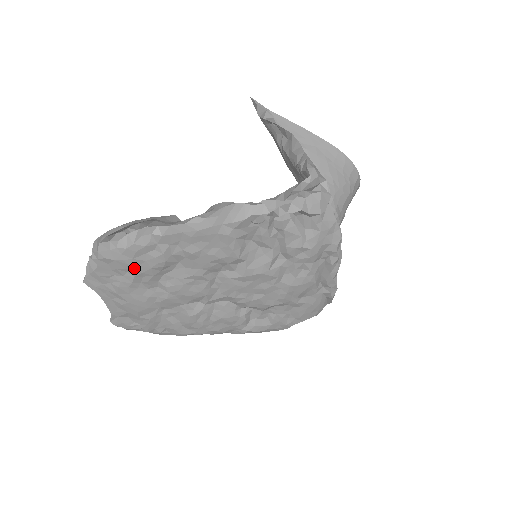
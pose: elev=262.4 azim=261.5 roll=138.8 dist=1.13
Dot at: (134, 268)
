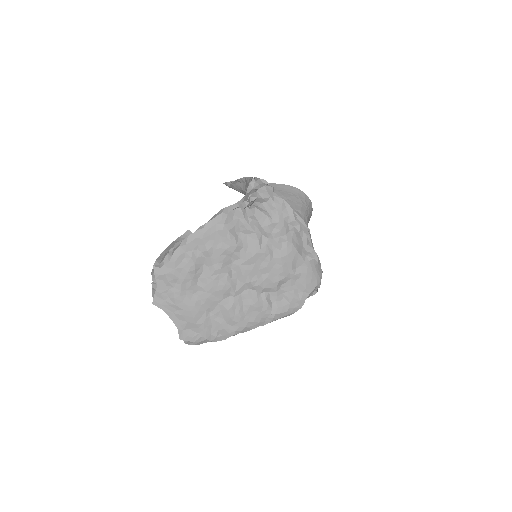
Dot at: (178, 277)
